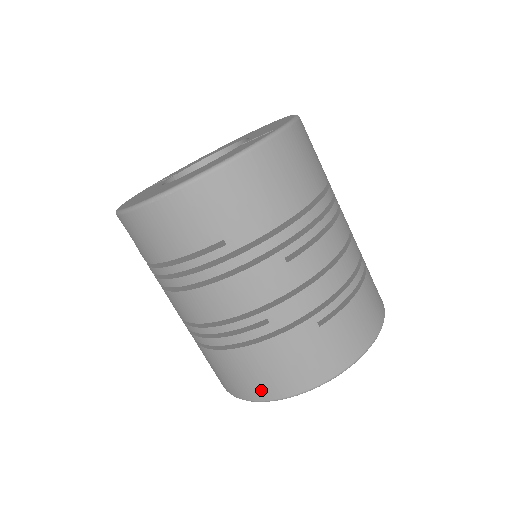
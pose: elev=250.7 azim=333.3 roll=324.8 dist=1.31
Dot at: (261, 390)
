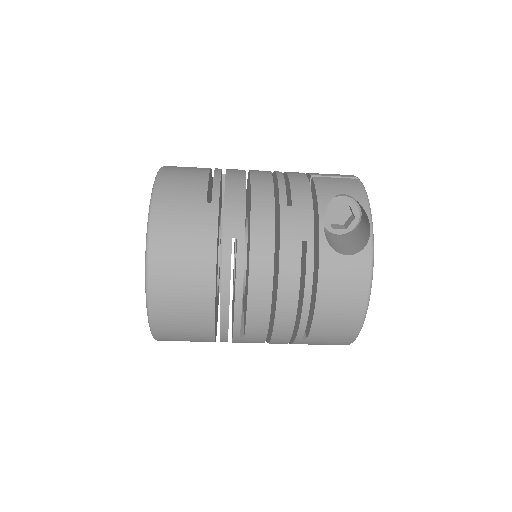
Dot at: occluded
